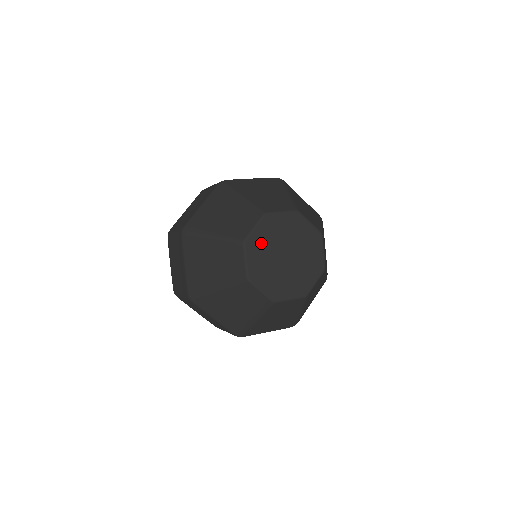
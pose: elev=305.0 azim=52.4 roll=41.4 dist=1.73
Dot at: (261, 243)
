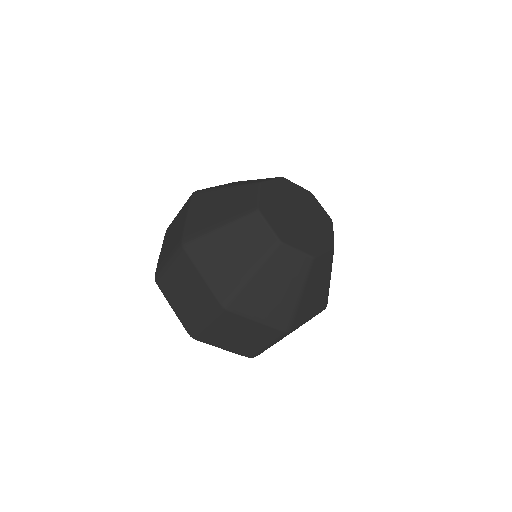
Dot at: (276, 192)
